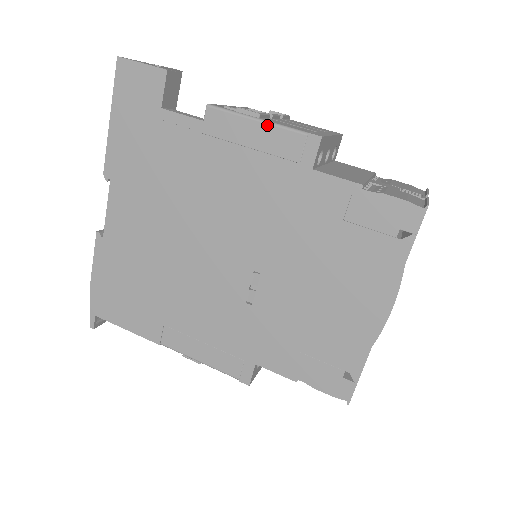
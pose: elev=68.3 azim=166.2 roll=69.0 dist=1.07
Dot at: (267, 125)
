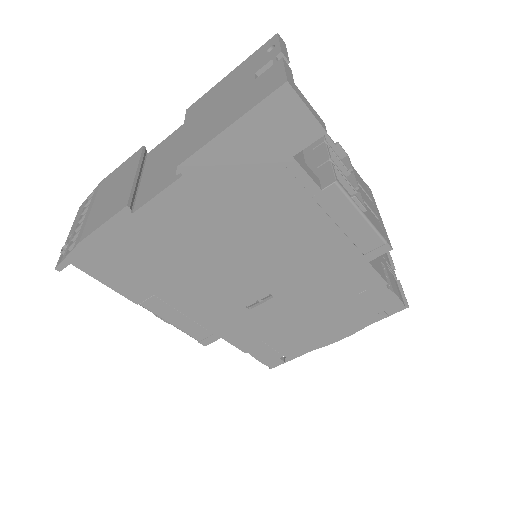
Dot at: (366, 223)
